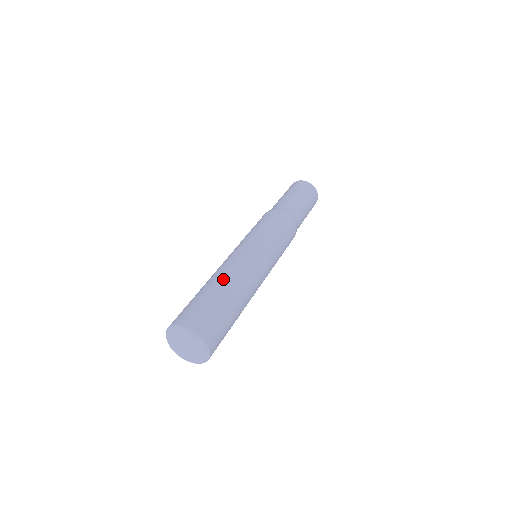
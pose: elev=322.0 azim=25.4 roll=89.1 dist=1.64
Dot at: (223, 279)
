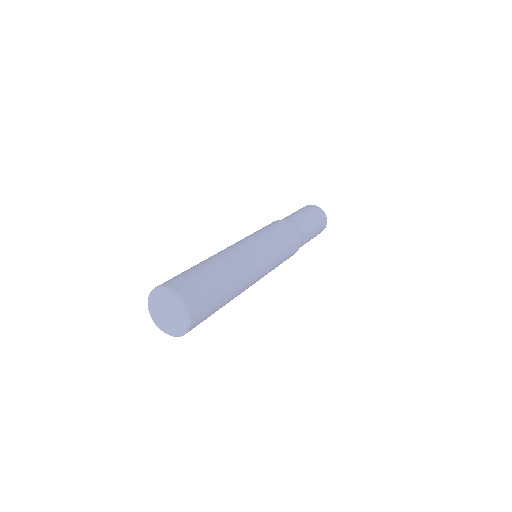
Dot at: (218, 259)
